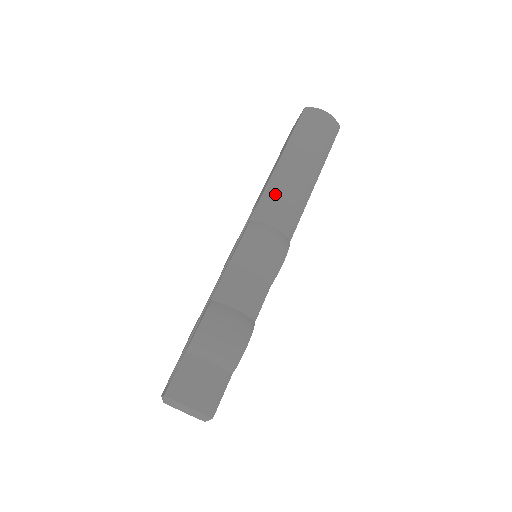
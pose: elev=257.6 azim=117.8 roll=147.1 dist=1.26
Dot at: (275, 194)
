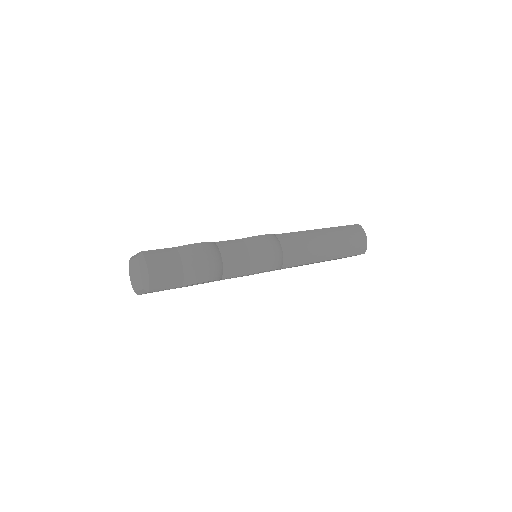
Dot at: (301, 239)
